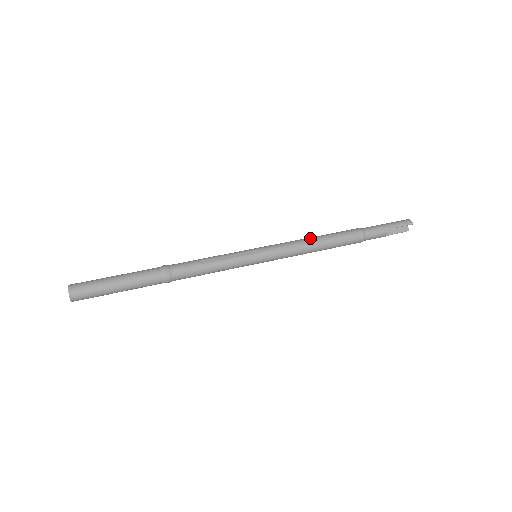
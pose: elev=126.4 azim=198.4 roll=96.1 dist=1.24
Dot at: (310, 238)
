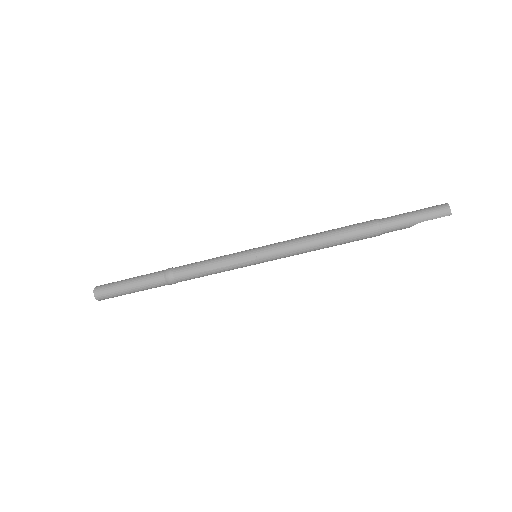
Dot at: (314, 240)
